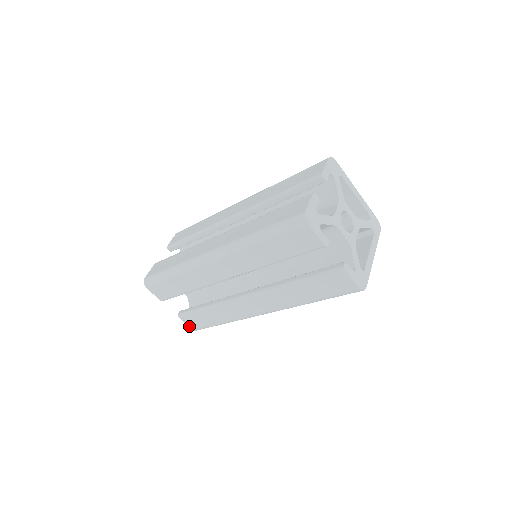
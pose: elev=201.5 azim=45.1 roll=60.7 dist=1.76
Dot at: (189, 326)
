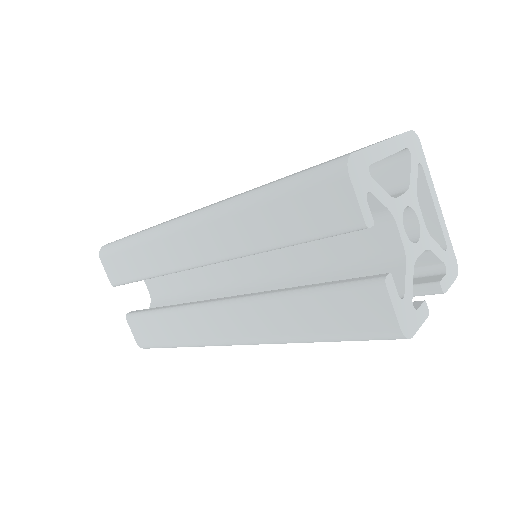
Dot at: occluded
